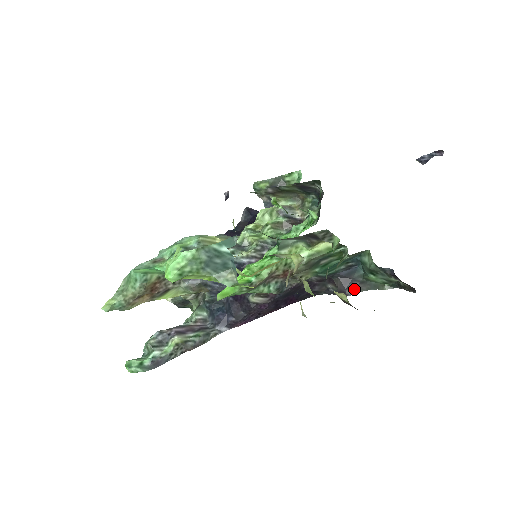
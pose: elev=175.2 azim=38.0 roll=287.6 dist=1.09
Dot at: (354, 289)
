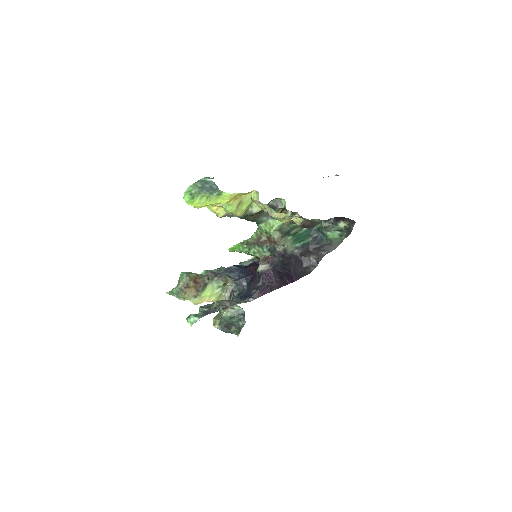
Dot at: (326, 251)
